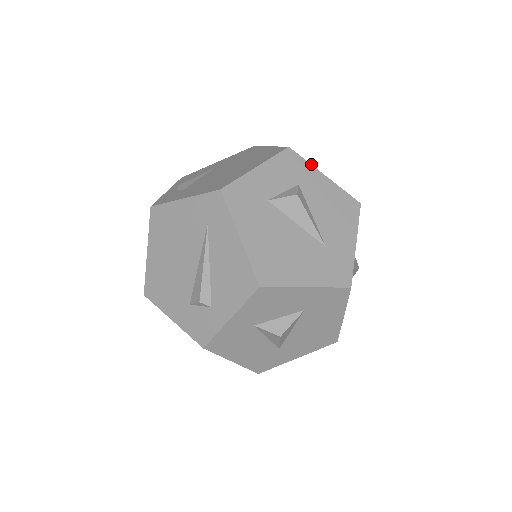
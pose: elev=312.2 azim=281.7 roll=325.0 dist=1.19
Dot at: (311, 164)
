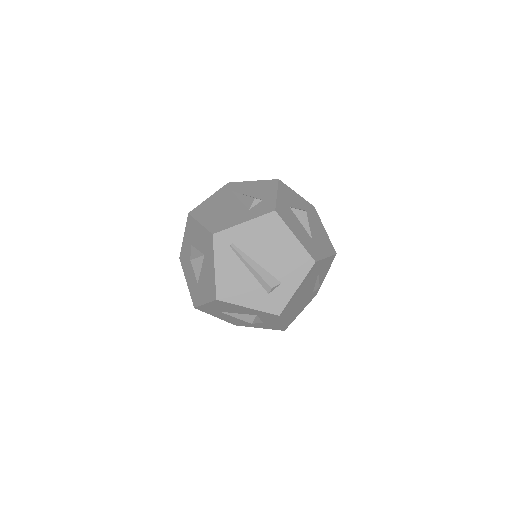
Dot at: occluded
